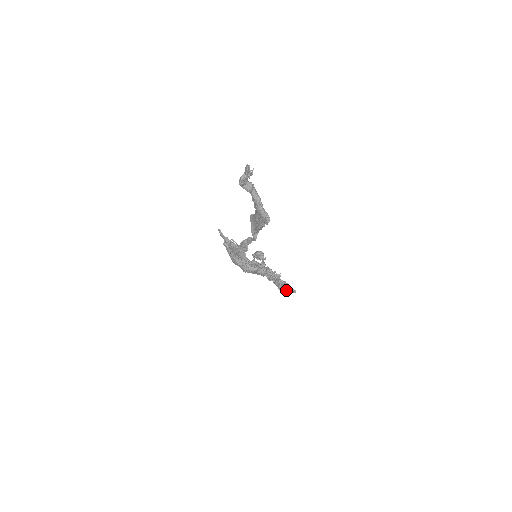
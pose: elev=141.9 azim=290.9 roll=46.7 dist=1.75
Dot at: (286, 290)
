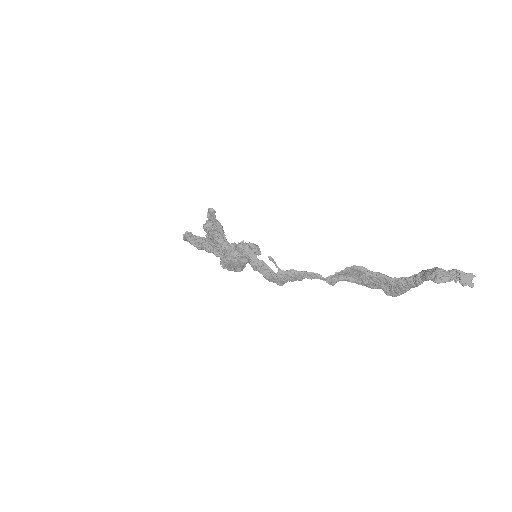
Dot at: occluded
